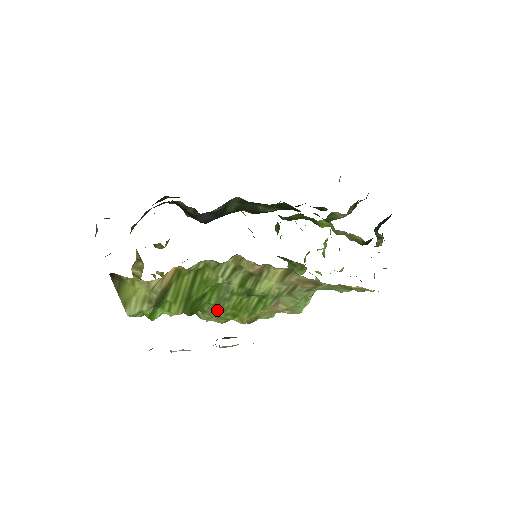
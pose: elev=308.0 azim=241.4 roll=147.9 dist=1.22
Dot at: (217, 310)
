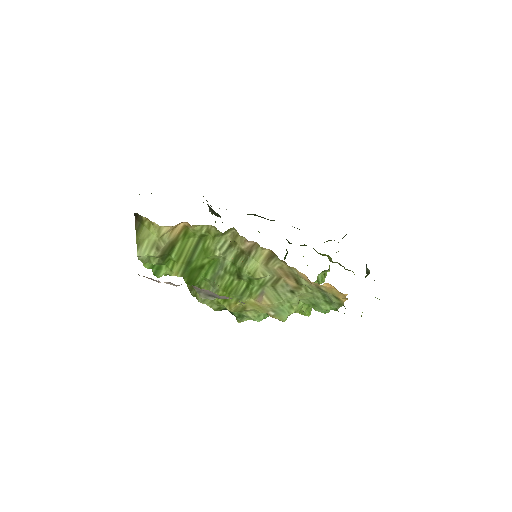
Dot at: (211, 289)
